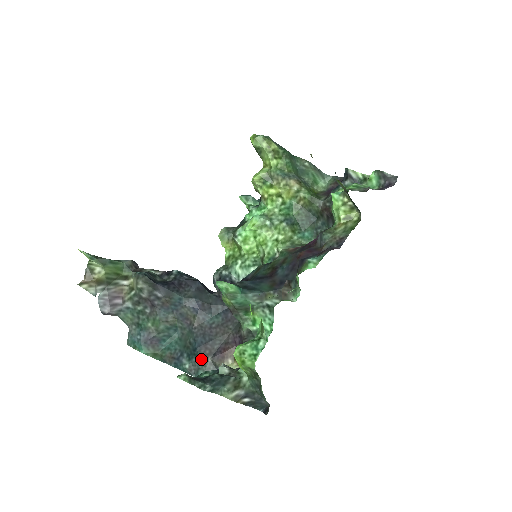
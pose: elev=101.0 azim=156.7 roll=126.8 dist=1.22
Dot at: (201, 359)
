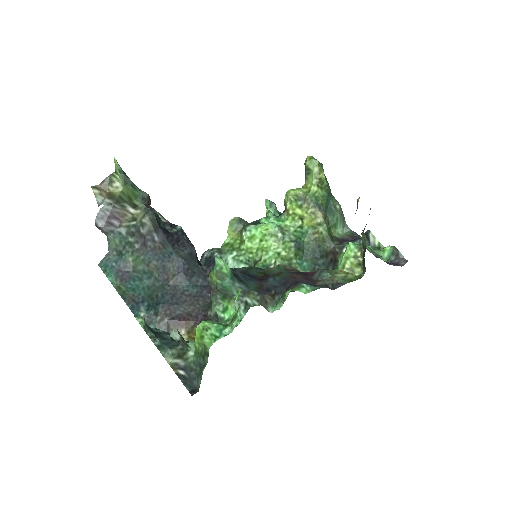
Dot at: (159, 315)
